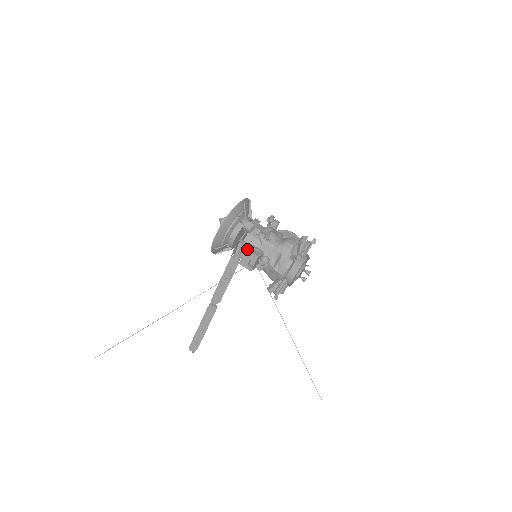
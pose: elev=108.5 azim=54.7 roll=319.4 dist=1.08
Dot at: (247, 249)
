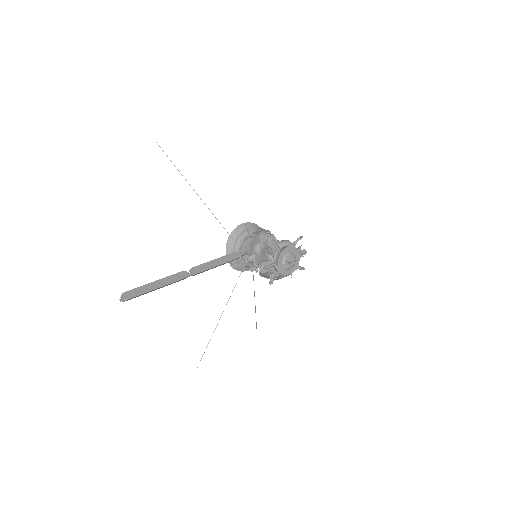
Dot at: (264, 230)
